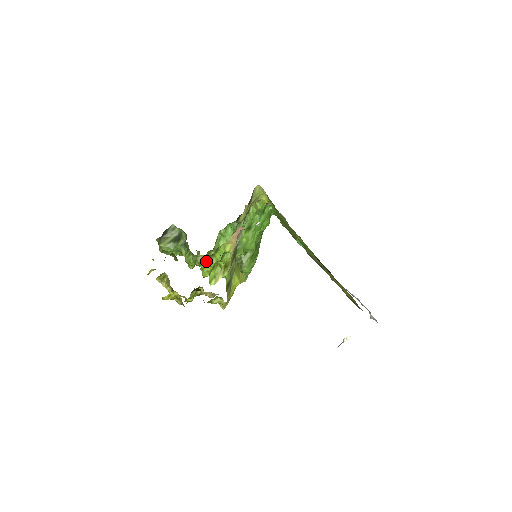
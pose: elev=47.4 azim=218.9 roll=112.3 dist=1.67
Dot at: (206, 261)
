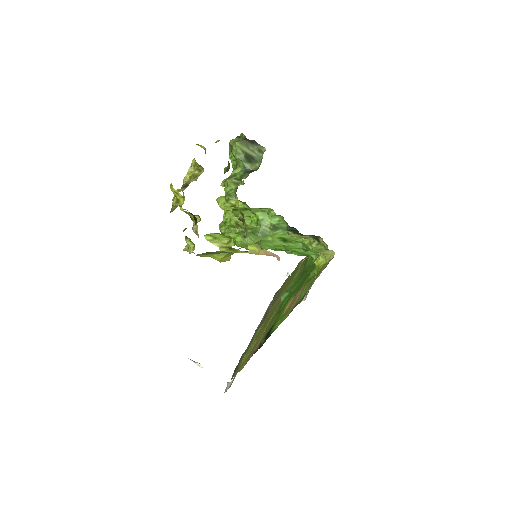
Dot at: (233, 206)
